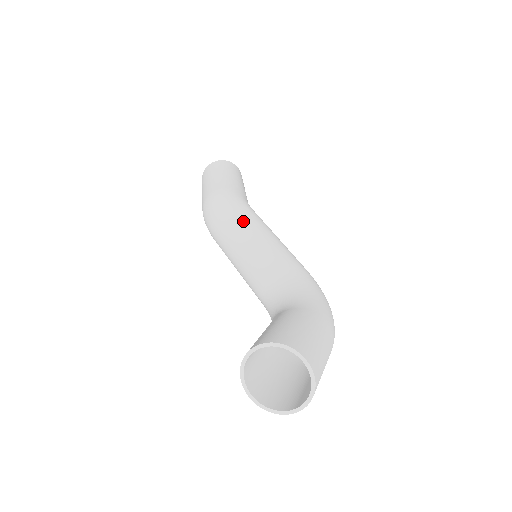
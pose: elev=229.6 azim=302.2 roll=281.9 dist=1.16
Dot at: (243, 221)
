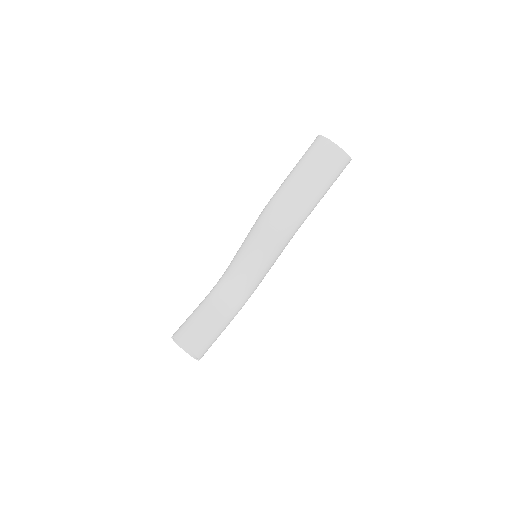
Dot at: (273, 255)
